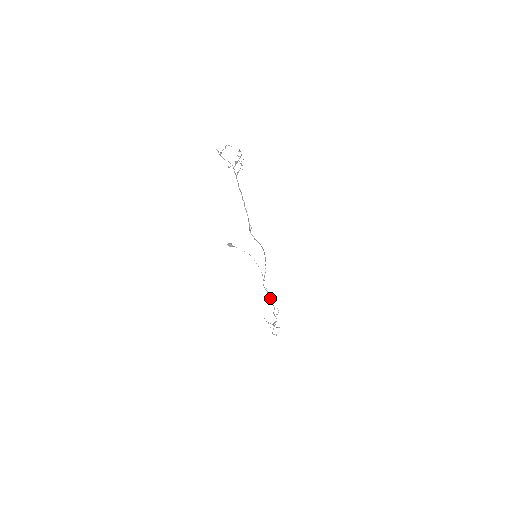
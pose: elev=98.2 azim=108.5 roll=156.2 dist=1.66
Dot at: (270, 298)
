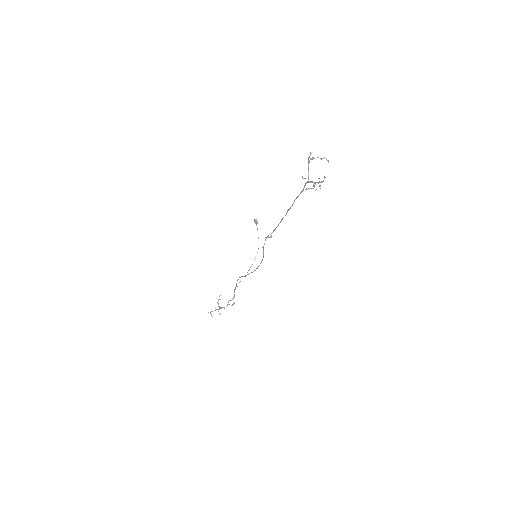
Dot at: occluded
